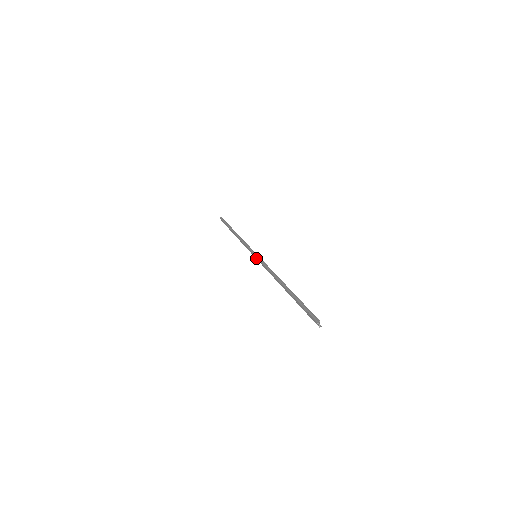
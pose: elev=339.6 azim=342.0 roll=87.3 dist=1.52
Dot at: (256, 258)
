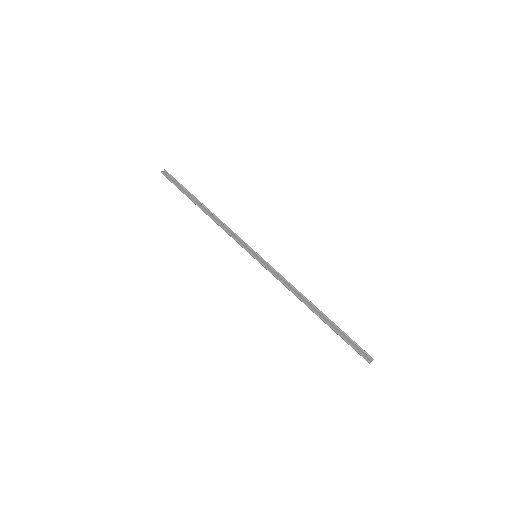
Dot at: (258, 257)
